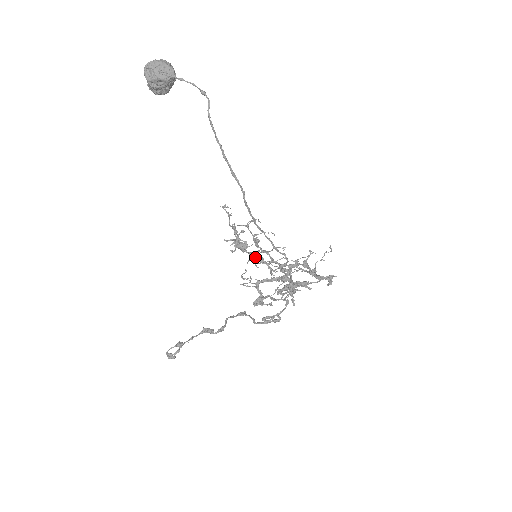
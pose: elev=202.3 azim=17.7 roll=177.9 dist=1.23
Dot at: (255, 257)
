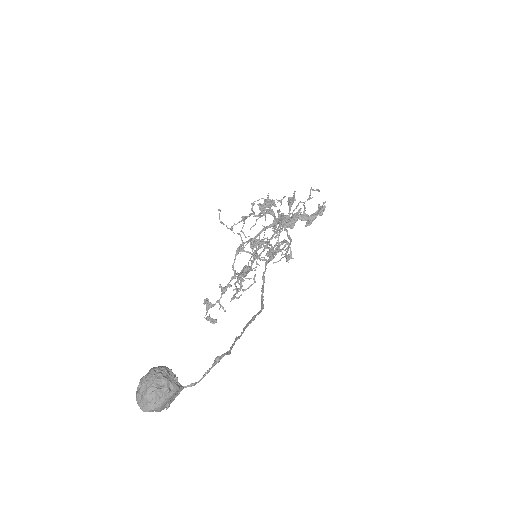
Dot at: occluded
